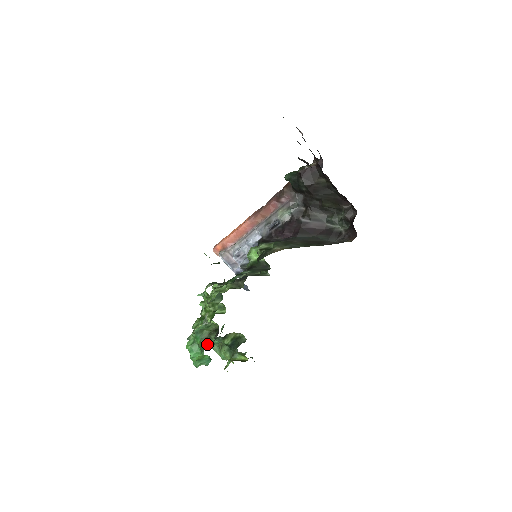
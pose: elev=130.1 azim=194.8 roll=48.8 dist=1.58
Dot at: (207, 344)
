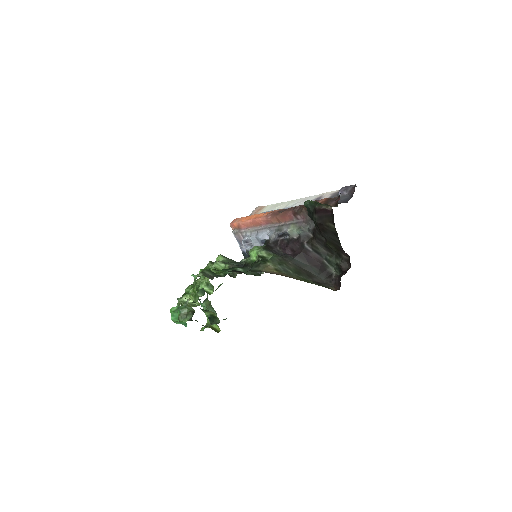
Dot at: (183, 320)
